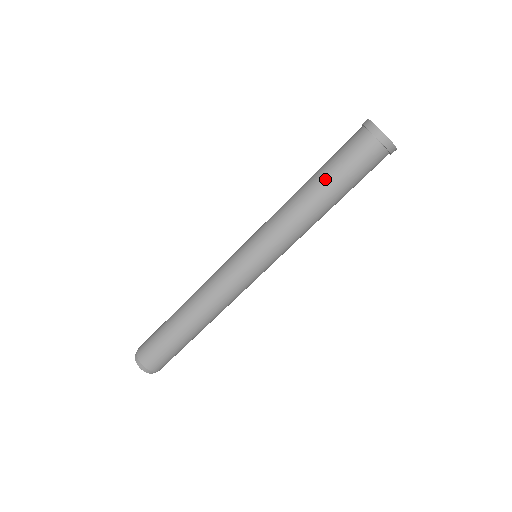
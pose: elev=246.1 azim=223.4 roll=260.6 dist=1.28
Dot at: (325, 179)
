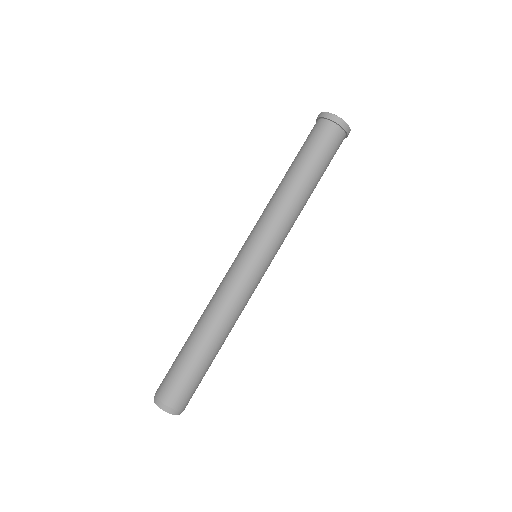
Dot at: (303, 166)
